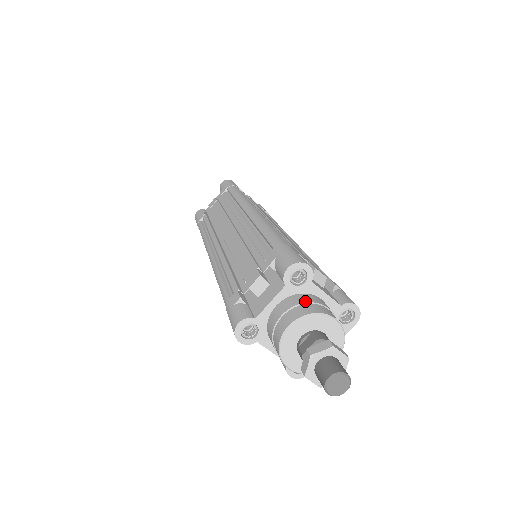
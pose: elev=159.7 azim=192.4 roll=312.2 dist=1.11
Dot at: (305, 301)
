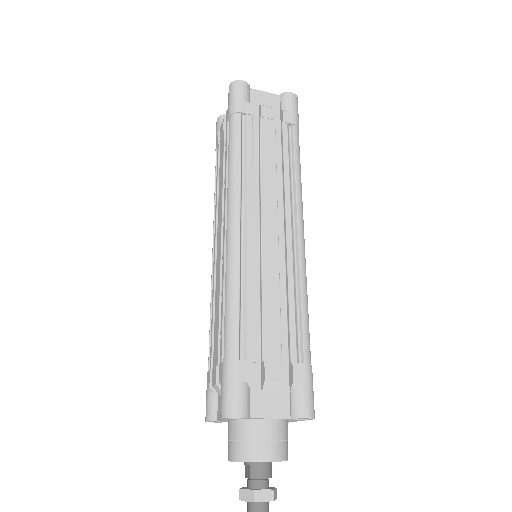
Dot at: (244, 437)
